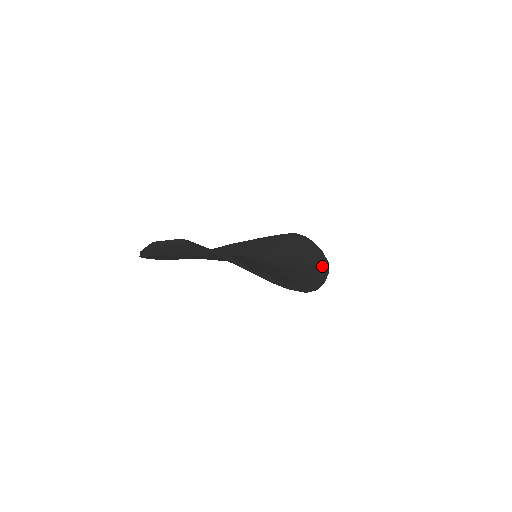
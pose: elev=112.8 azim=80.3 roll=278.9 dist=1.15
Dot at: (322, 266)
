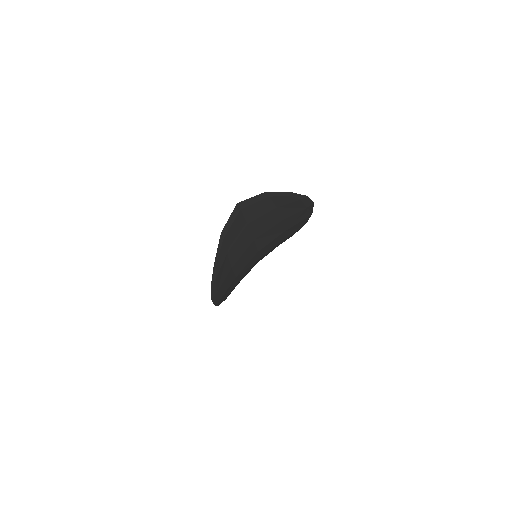
Dot at: occluded
